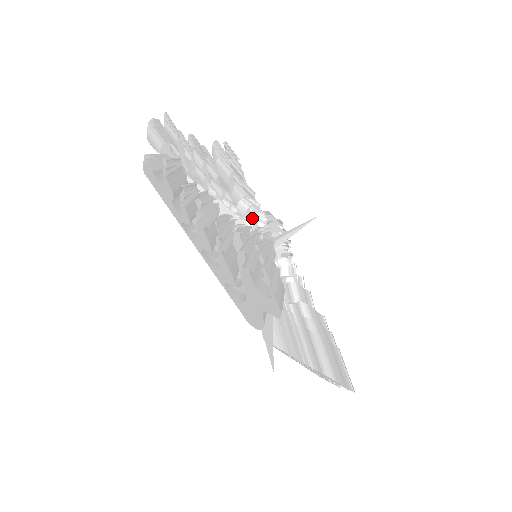
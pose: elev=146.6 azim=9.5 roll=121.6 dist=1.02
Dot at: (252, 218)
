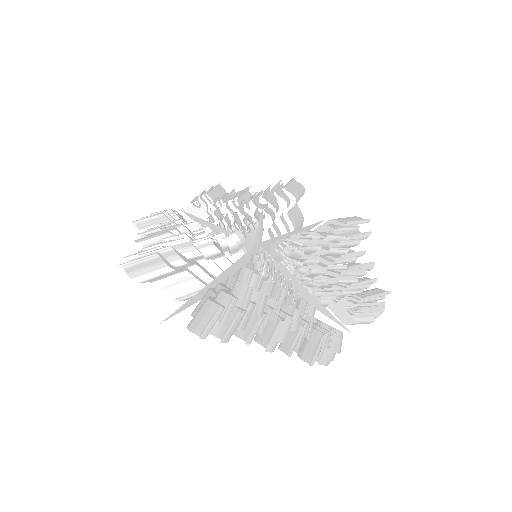
Dot at: (243, 228)
